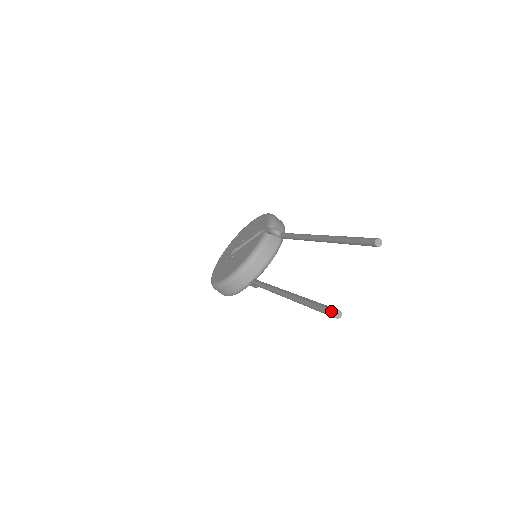
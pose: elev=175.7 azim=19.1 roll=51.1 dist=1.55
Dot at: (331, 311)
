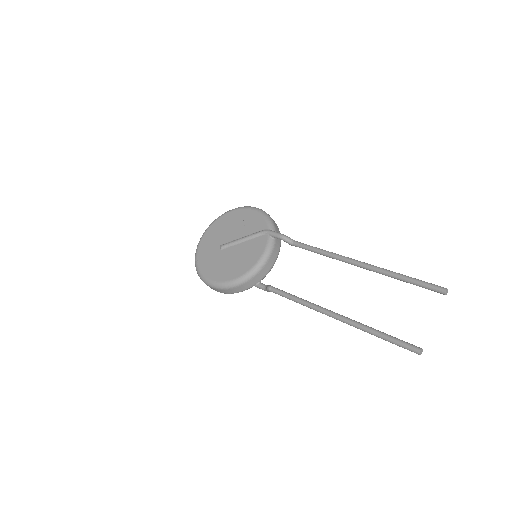
Dot at: (416, 349)
